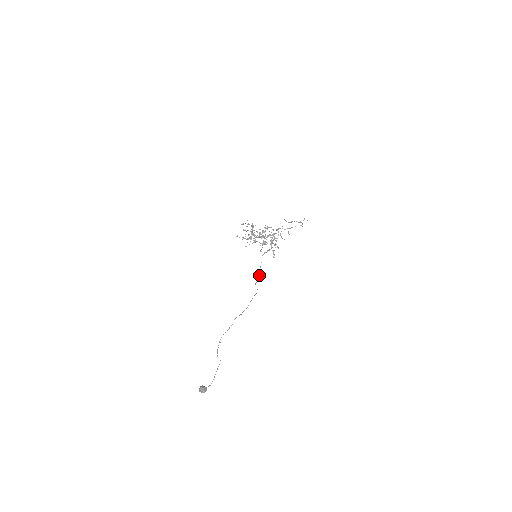
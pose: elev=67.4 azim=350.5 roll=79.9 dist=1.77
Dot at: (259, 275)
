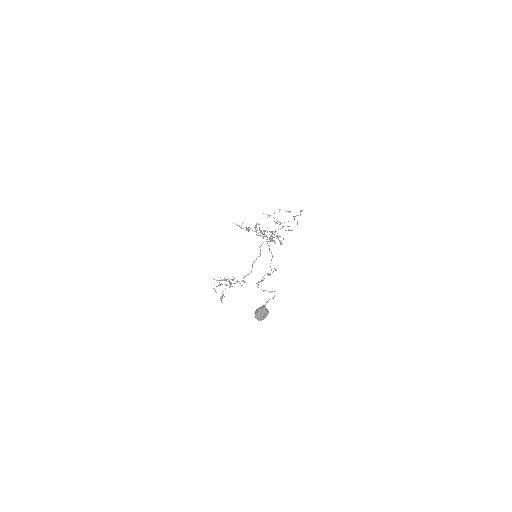
Dot at: occluded
